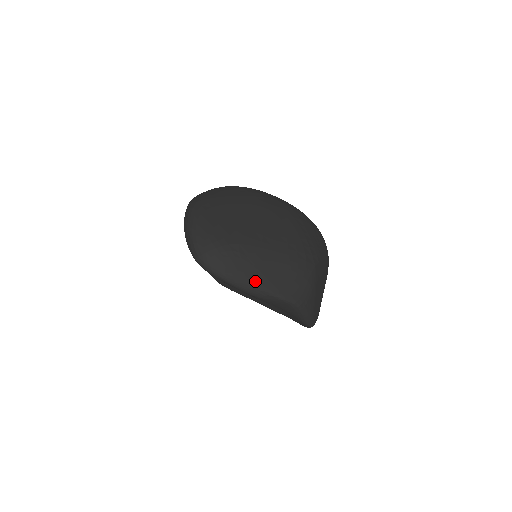
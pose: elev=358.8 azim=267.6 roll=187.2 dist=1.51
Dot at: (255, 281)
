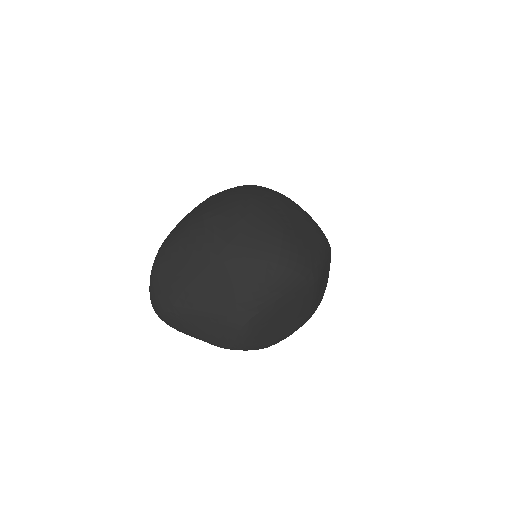
Dot at: (190, 333)
